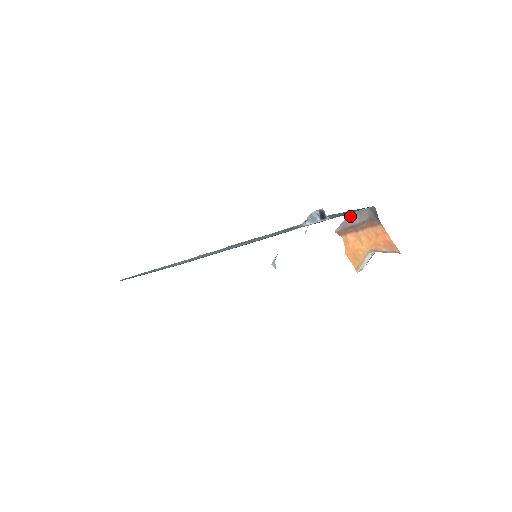
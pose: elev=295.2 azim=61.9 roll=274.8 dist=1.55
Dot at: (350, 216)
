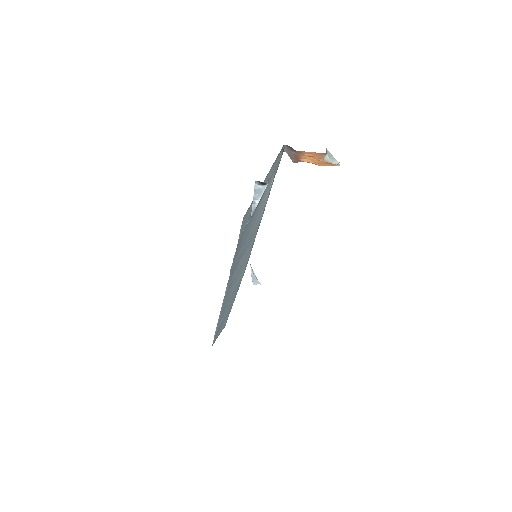
Dot at: (286, 152)
